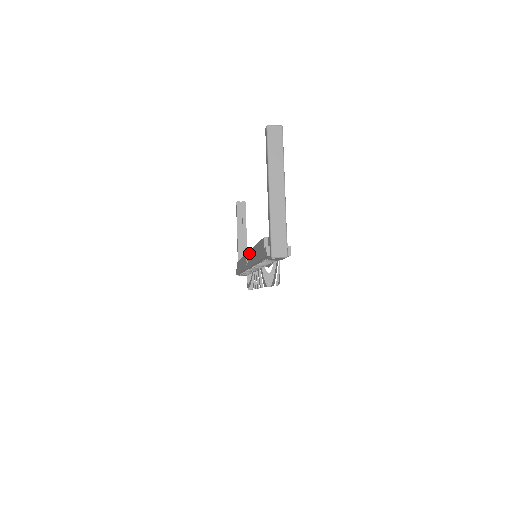
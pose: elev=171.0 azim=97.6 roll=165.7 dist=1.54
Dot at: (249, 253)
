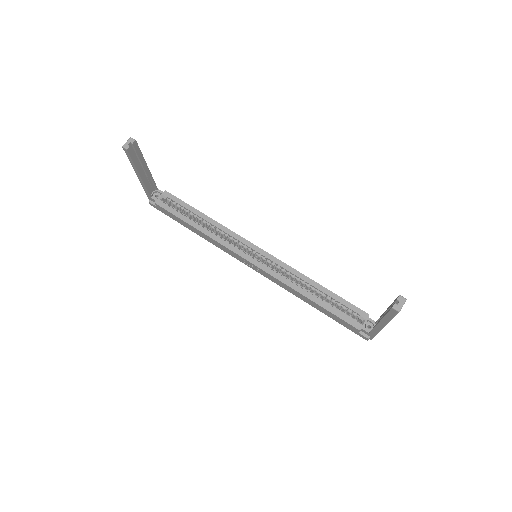
Dot at: (272, 277)
